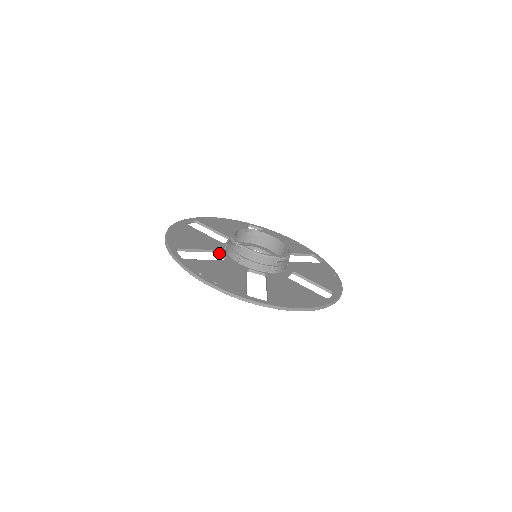
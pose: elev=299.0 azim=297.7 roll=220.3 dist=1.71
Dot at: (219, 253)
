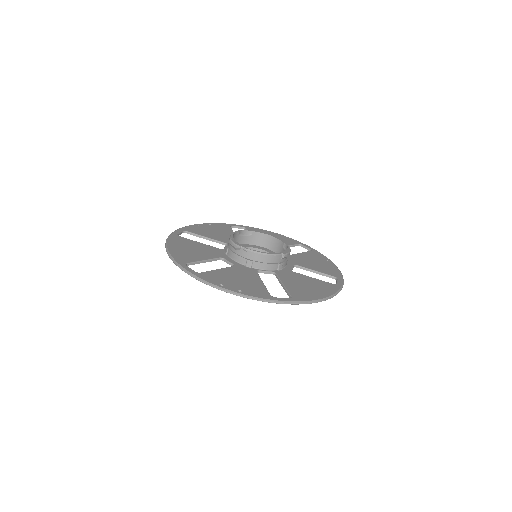
Dot at: (223, 260)
